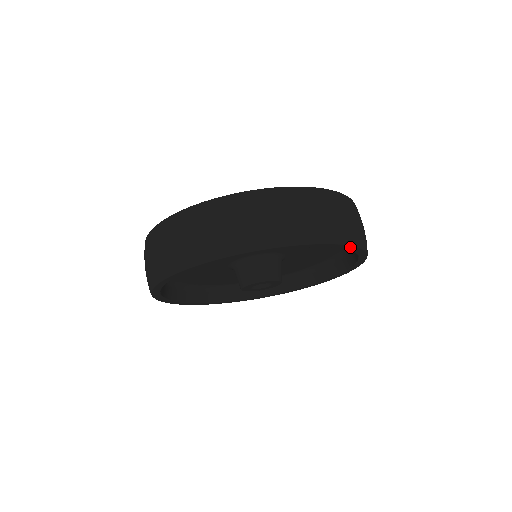
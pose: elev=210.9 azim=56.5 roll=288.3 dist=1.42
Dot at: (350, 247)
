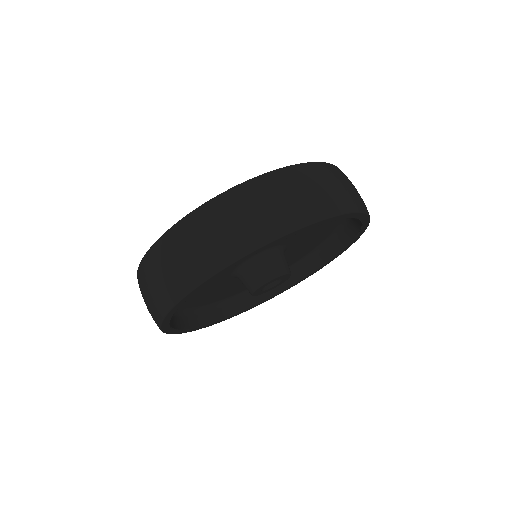
Dot at: (346, 215)
